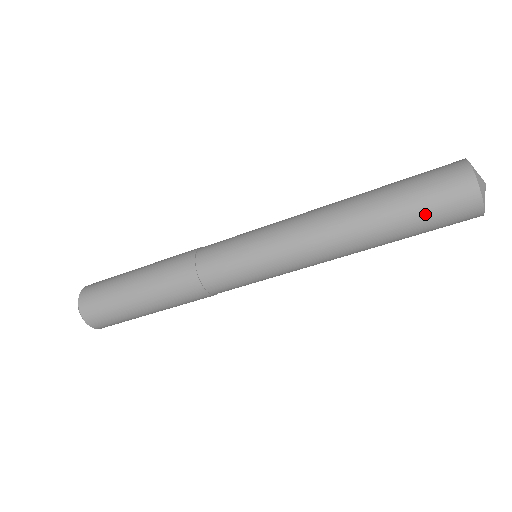
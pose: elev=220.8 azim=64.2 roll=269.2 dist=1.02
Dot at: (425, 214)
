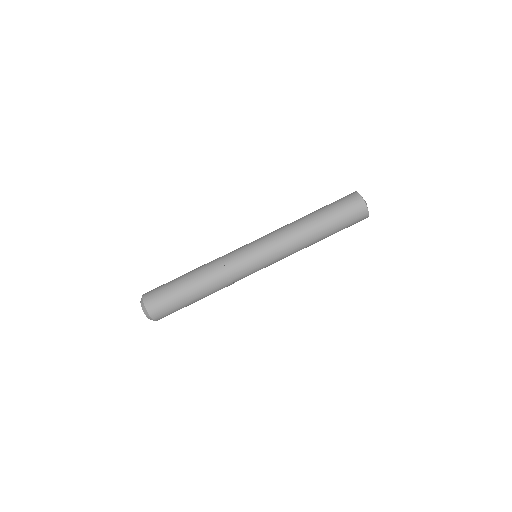
Dot at: (340, 211)
